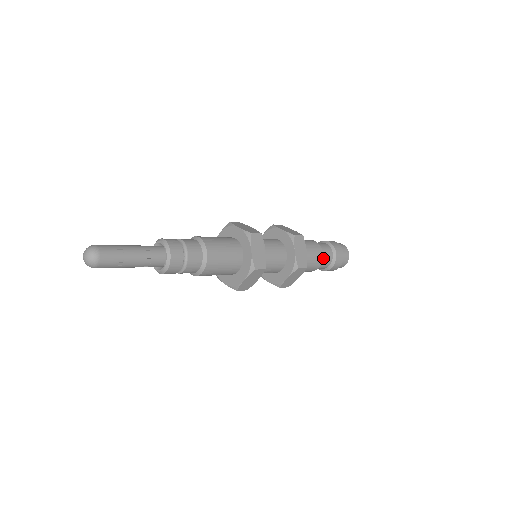
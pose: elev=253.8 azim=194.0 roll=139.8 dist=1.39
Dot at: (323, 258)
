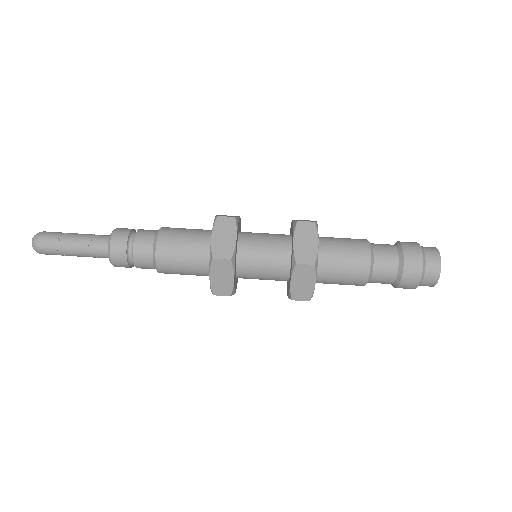
Dot at: (376, 261)
